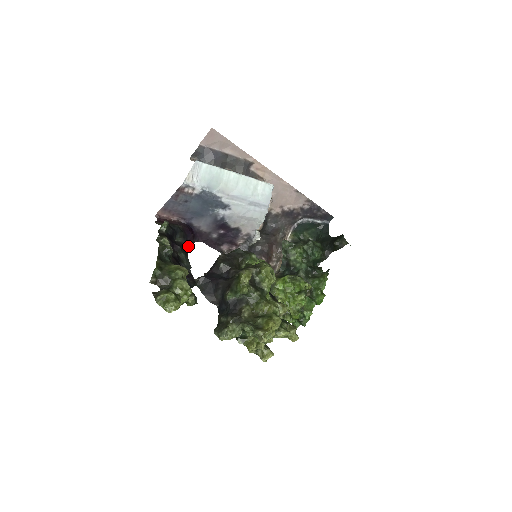
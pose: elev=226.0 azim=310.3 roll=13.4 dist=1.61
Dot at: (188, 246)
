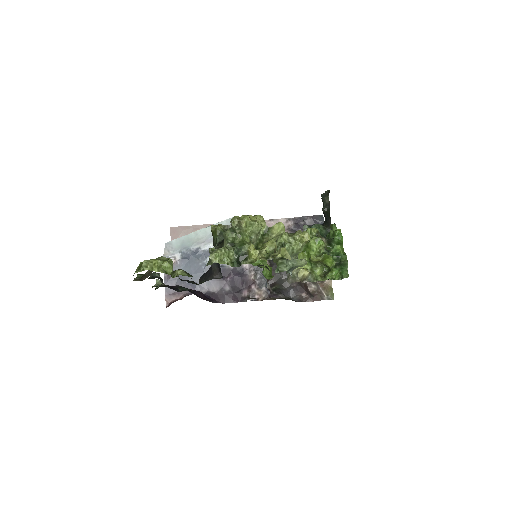
Dot at: occluded
